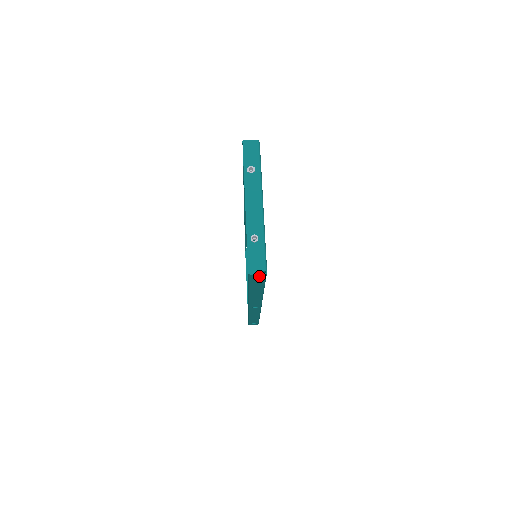
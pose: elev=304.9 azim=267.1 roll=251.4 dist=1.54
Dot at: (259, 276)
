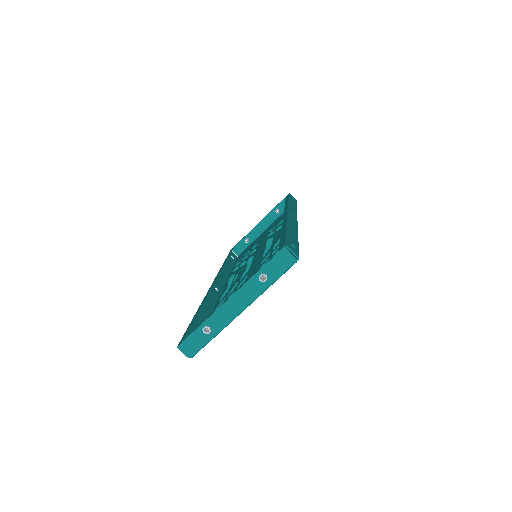
Dot at: occluded
